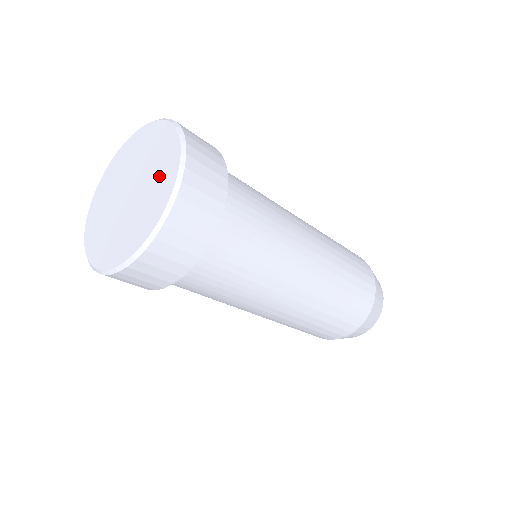
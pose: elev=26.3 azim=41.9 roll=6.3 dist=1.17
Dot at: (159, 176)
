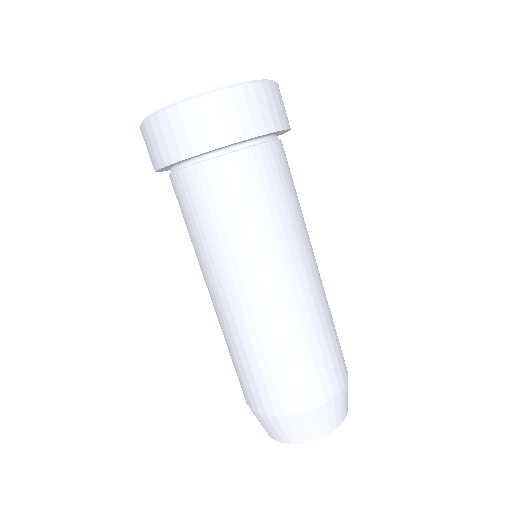
Dot at: occluded
